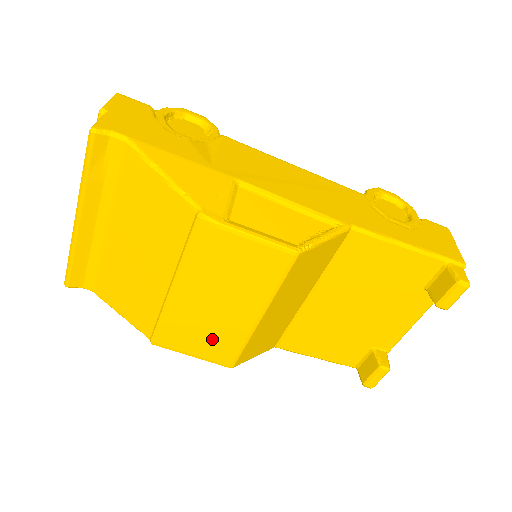
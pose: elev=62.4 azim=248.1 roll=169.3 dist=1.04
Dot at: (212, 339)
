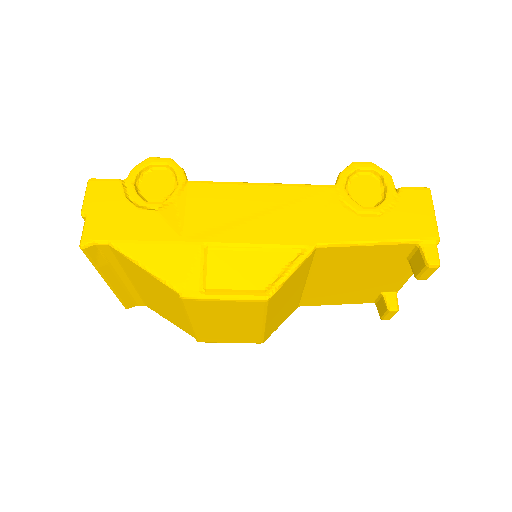
Dot at: (237, 336)
